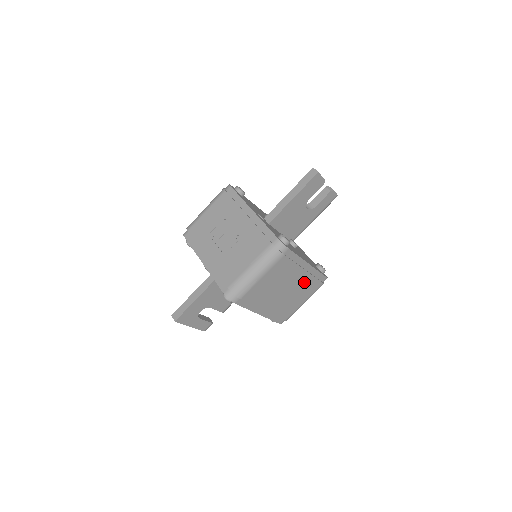
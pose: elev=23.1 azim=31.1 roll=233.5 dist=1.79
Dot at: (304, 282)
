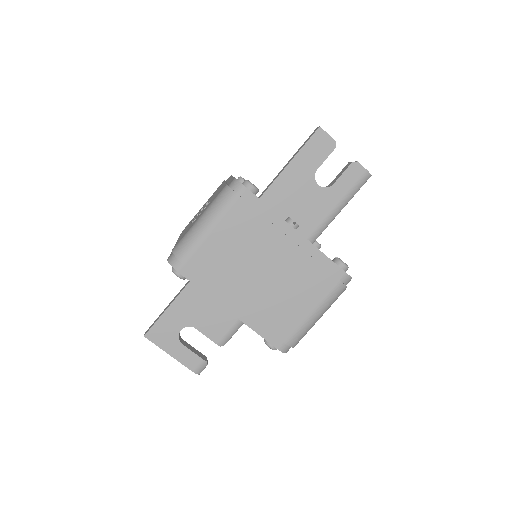
Dot at: (298, 266)
